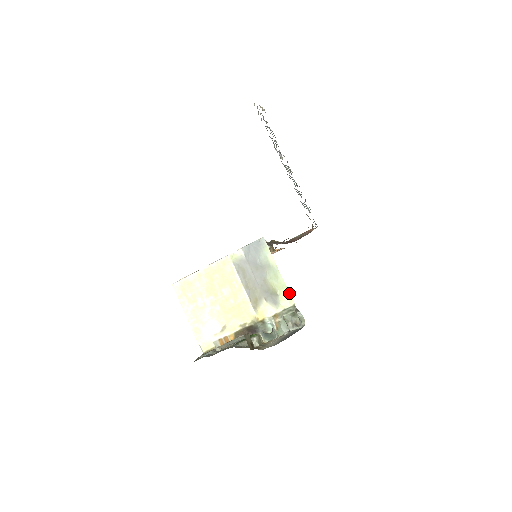
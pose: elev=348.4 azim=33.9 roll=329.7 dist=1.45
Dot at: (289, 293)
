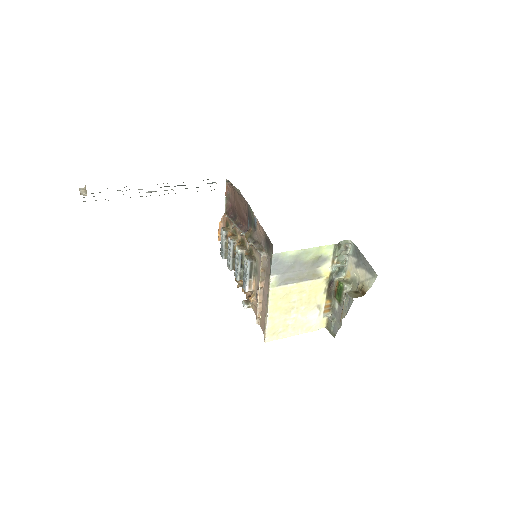
Dot at: (325, 246)
